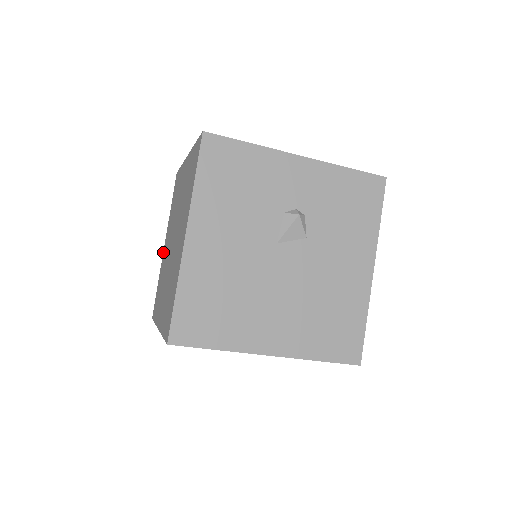
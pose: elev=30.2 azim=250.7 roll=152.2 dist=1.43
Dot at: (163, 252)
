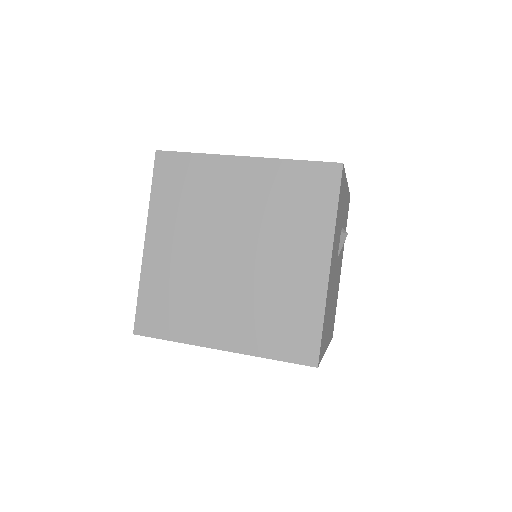
Dot at: (146, 252)
